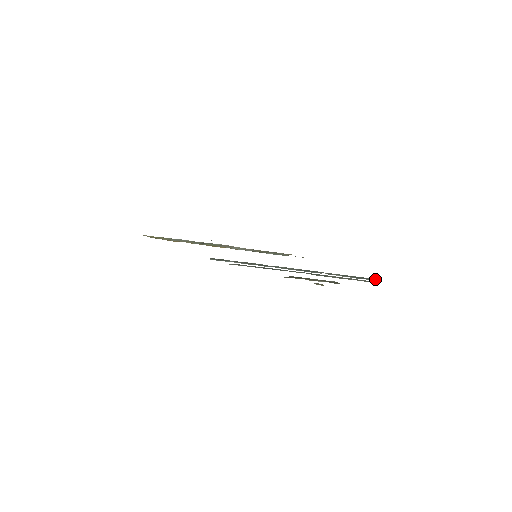
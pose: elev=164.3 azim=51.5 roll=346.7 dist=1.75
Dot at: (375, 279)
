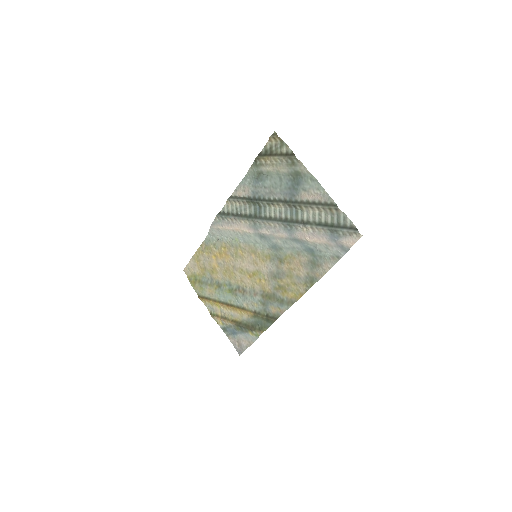
Dot at: (351, 228)
